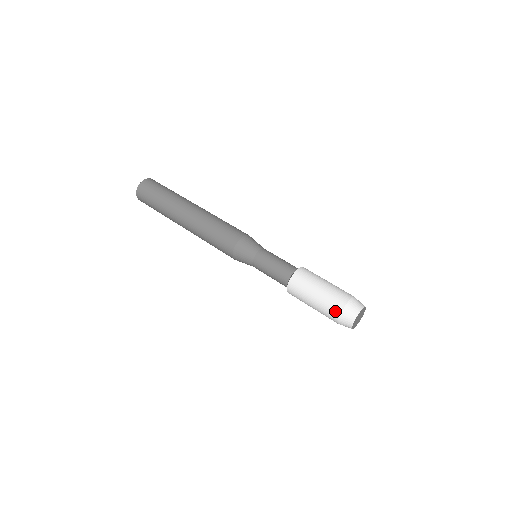
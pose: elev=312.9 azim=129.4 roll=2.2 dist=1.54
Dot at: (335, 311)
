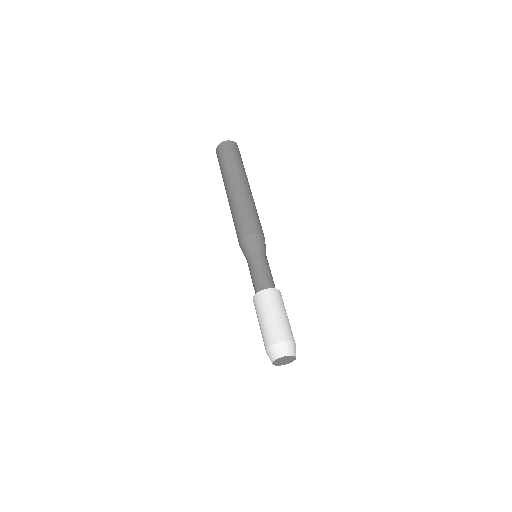
Dot at: (264, 345)
